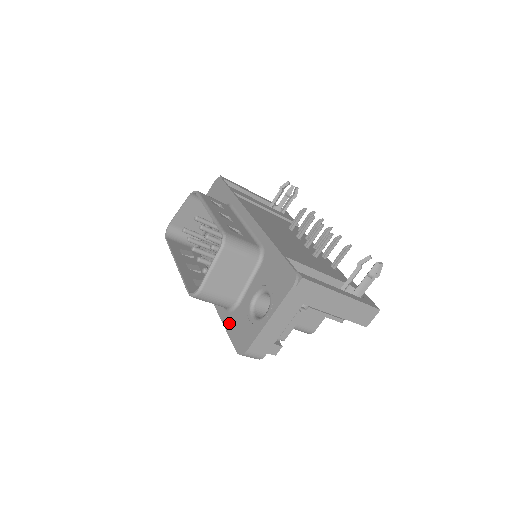
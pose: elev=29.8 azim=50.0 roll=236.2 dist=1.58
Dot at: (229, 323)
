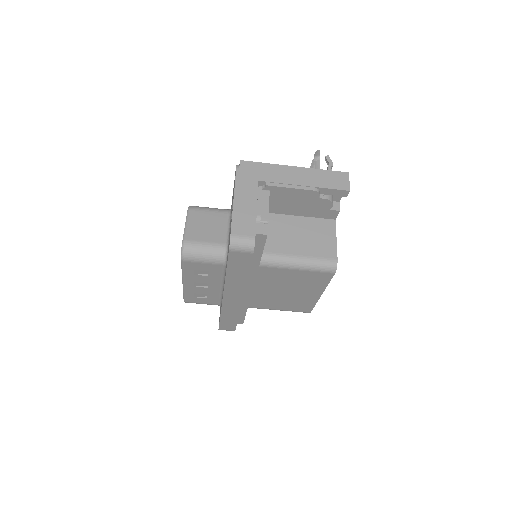
Dot at: occluded
